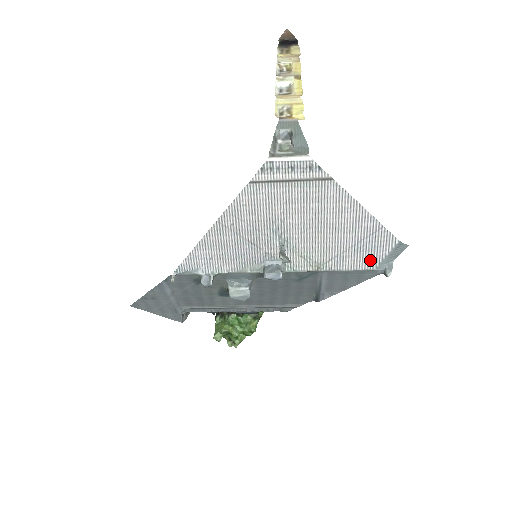
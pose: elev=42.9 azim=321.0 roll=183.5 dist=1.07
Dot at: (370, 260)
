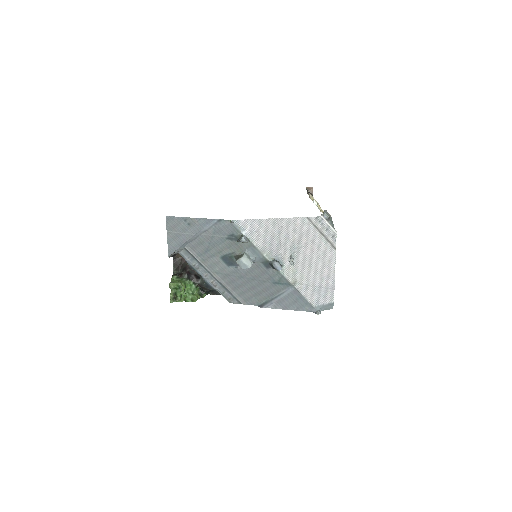
Dot at: (316, 300)
